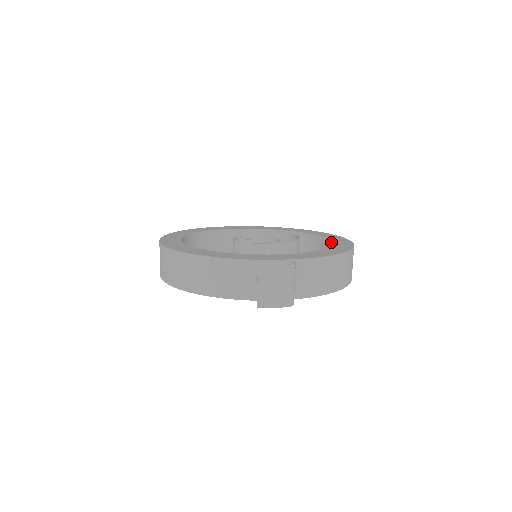
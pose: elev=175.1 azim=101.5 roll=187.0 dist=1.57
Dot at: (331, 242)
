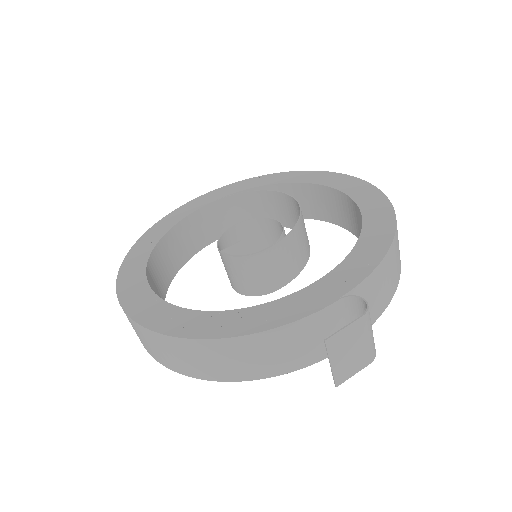
Dot at: (348, 197)
